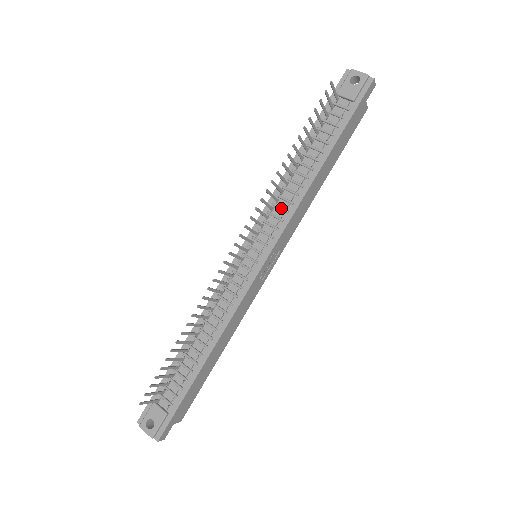
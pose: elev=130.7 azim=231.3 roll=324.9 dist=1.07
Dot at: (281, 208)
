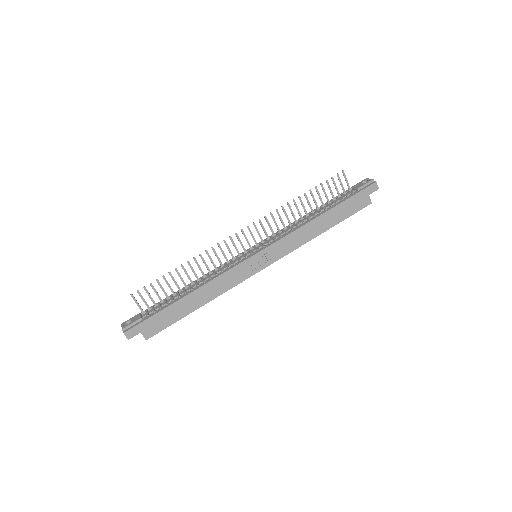
Dot at: (284, 231)
